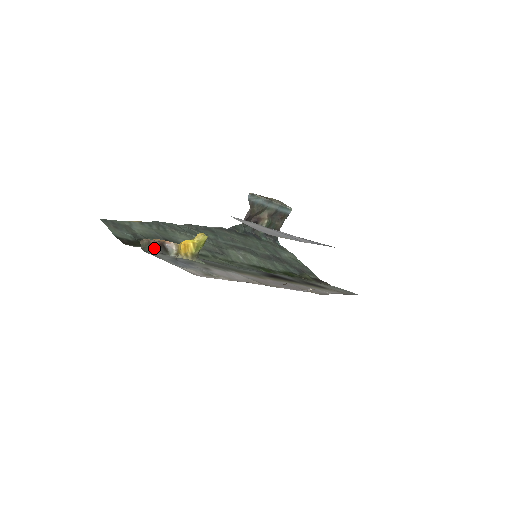
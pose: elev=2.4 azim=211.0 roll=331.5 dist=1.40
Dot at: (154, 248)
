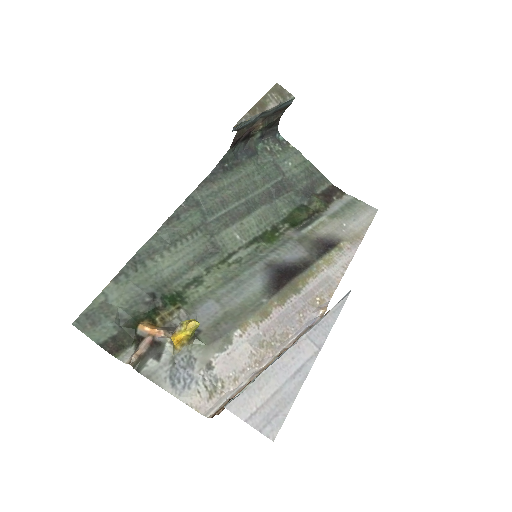
Dot at: (146, 357)
